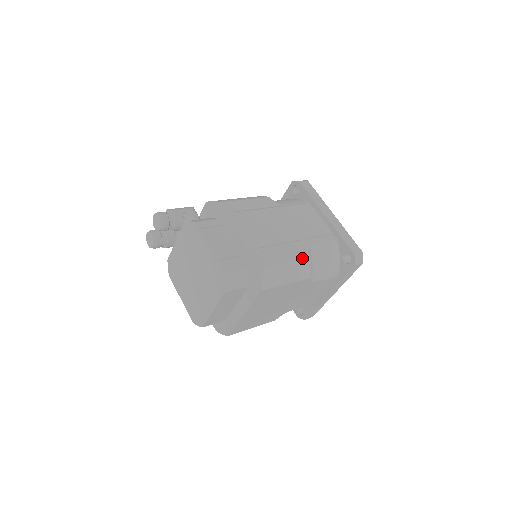
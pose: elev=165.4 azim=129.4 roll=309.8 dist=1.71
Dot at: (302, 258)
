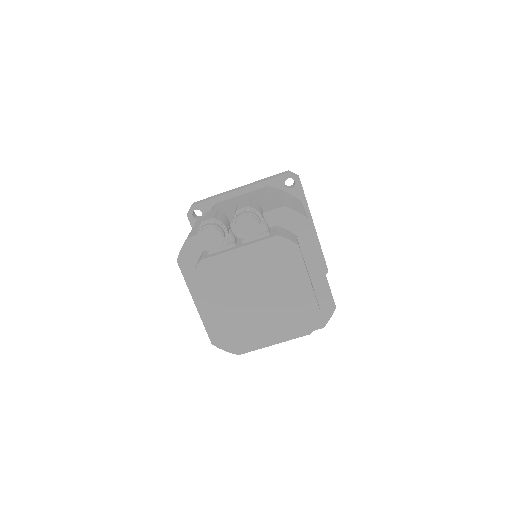
Dot at: occluded
